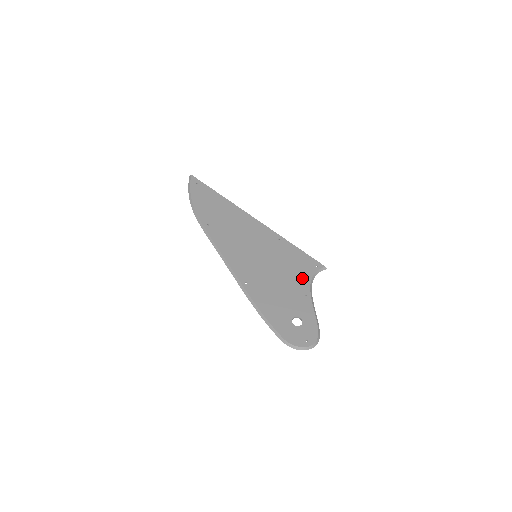
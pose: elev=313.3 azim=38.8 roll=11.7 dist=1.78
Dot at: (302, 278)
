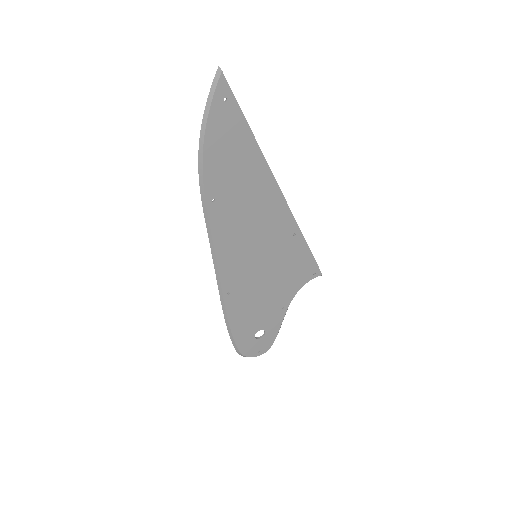
Dot at: (291, 289)
